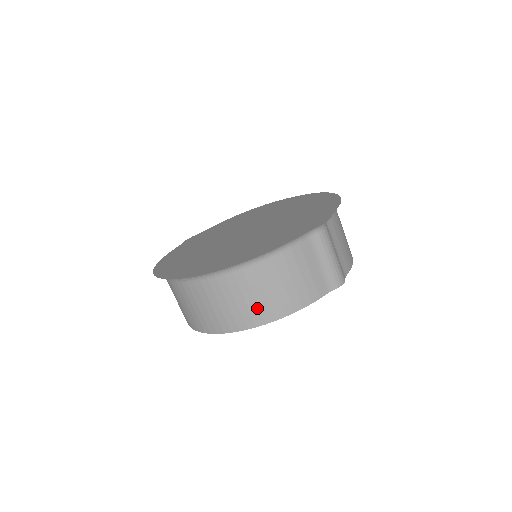
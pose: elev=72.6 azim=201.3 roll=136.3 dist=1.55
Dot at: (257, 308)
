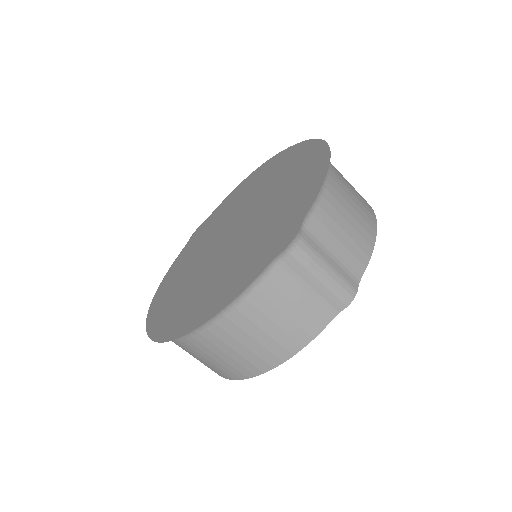
Dot at: (246, 360)
